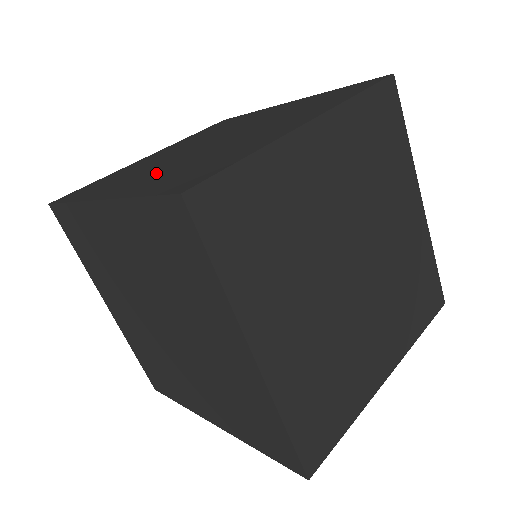
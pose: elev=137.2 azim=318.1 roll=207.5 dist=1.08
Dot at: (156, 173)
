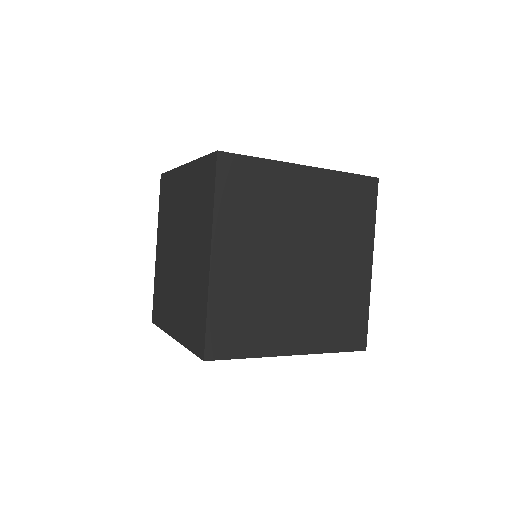
Dot at: (306, 318)
